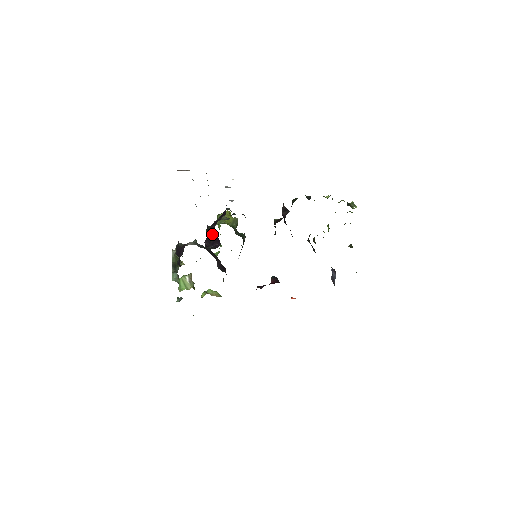
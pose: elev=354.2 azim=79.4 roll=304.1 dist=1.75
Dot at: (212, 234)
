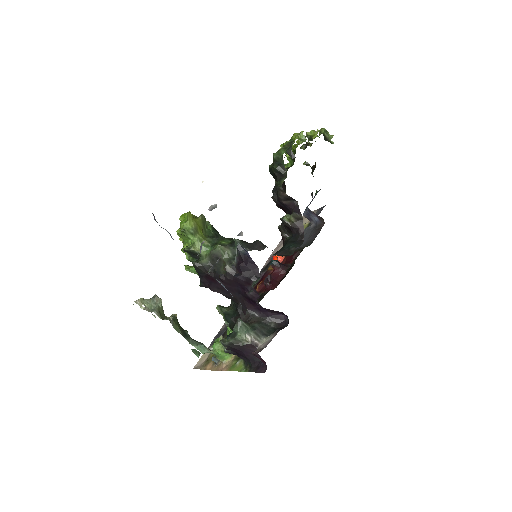
Dot at: (268, 309)
